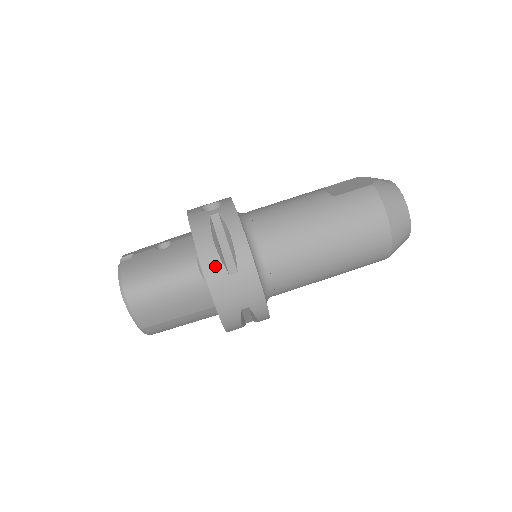
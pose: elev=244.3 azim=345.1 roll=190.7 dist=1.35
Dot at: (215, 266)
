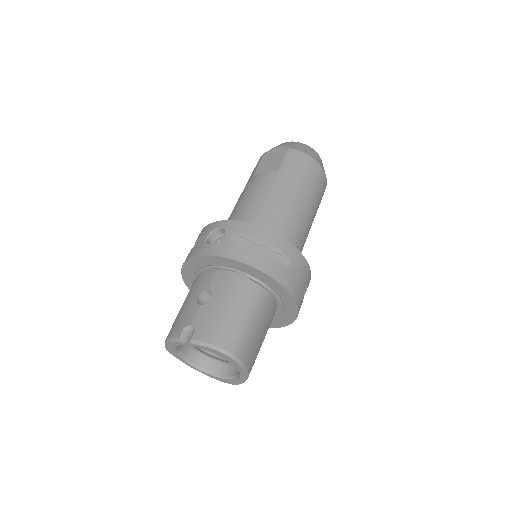
Dot at: (276, 268)
